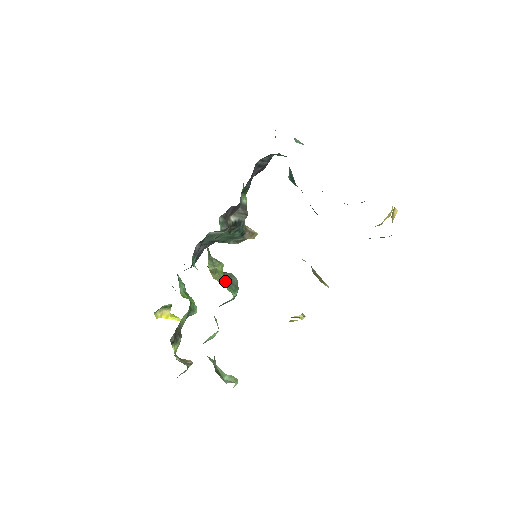
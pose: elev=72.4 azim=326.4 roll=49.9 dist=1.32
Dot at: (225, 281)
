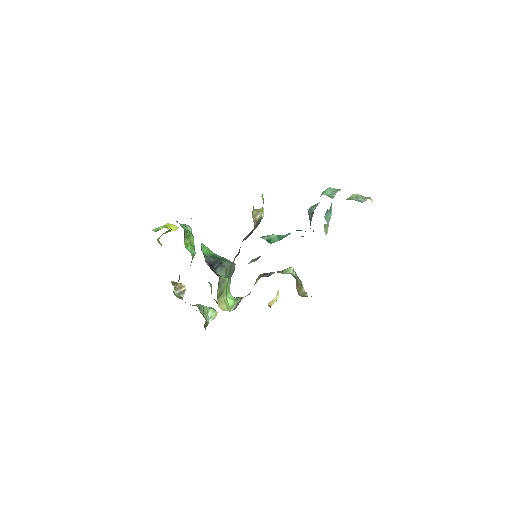
Dot at: (226, 295)
